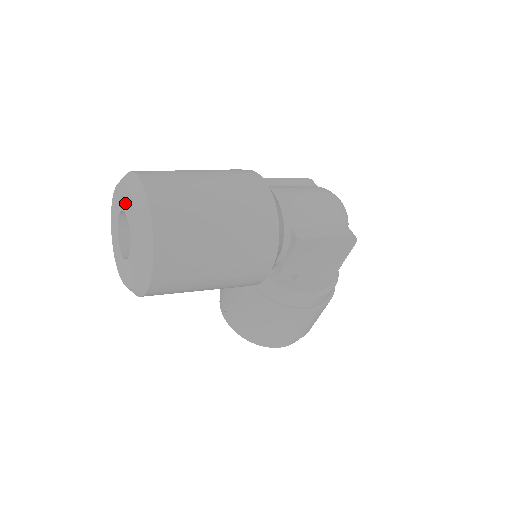
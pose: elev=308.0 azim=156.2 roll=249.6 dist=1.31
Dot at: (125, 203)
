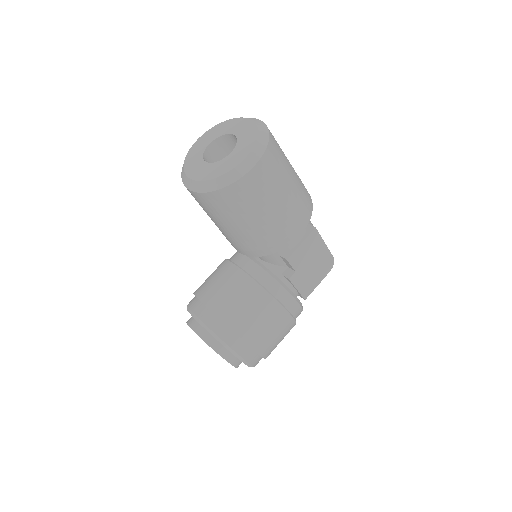
Dot at: (233, 128)
